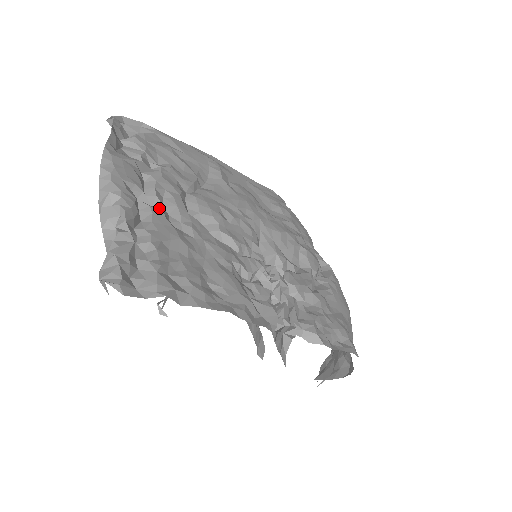
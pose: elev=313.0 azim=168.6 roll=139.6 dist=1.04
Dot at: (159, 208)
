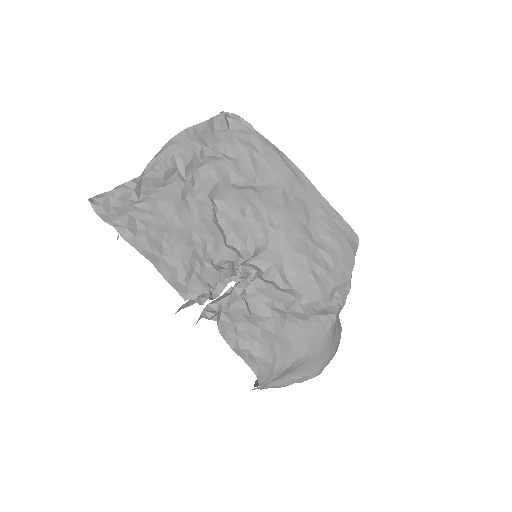
Dot at: (186, 182)
